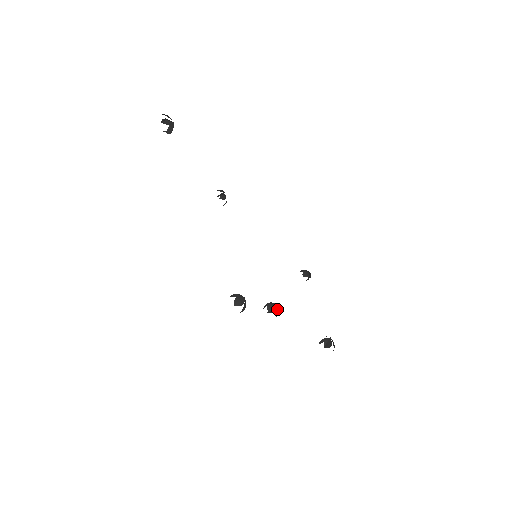
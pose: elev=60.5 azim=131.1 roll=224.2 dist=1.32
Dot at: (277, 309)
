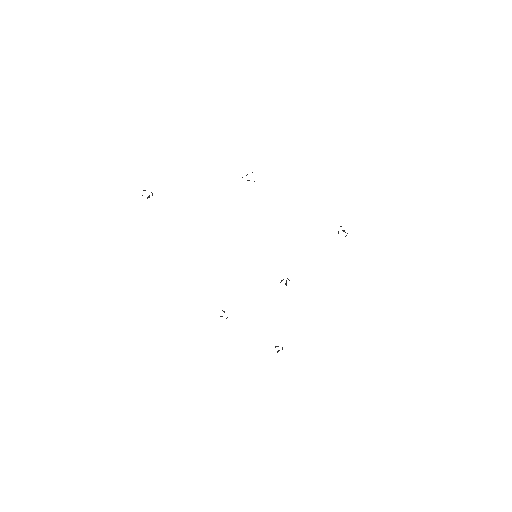
Dot at: occluded
